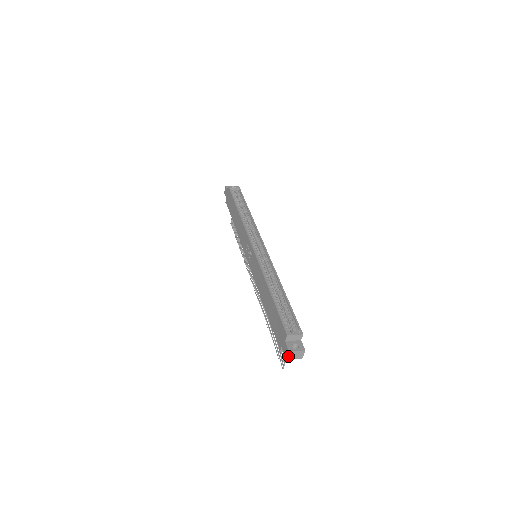
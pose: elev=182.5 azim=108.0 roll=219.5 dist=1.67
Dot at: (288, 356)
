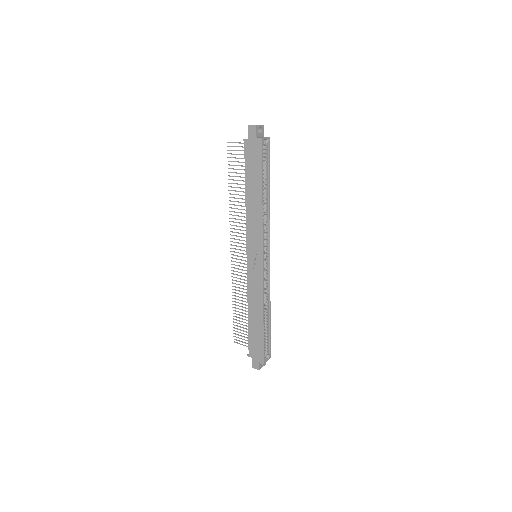
Dot at: (255, 368)
